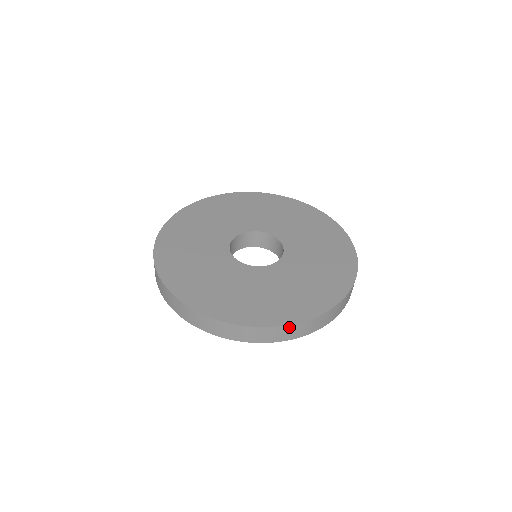
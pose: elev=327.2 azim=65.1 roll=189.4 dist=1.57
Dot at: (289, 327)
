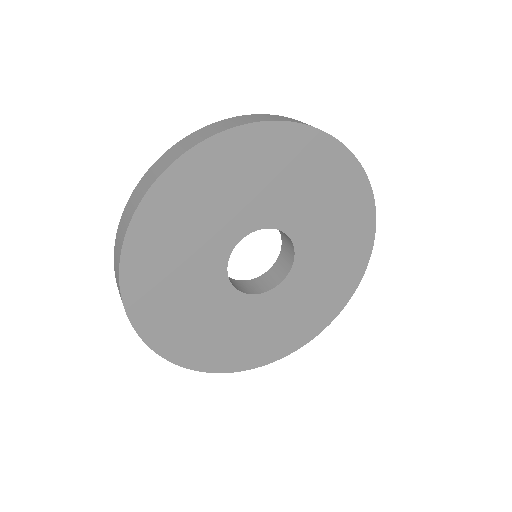
Dot at: (279, 356)
